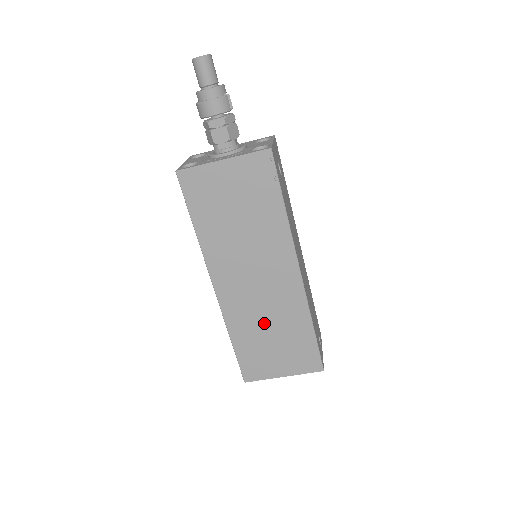
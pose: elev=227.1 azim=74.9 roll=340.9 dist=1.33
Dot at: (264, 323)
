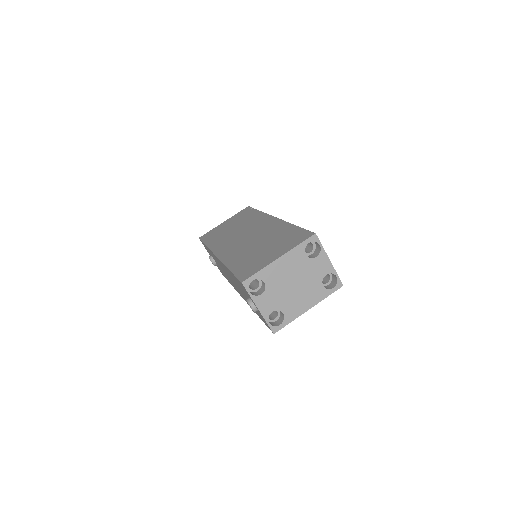
Dot at: (255, 246)
